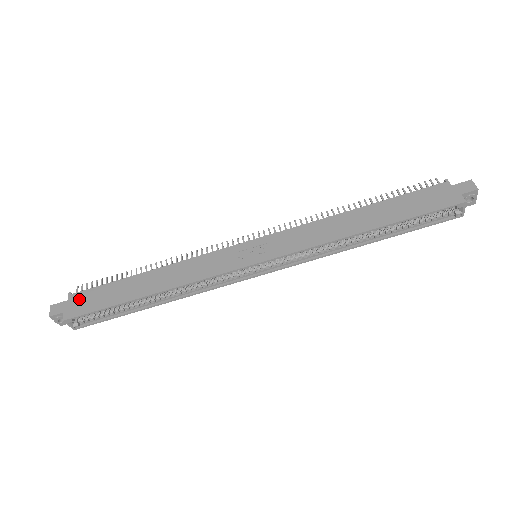
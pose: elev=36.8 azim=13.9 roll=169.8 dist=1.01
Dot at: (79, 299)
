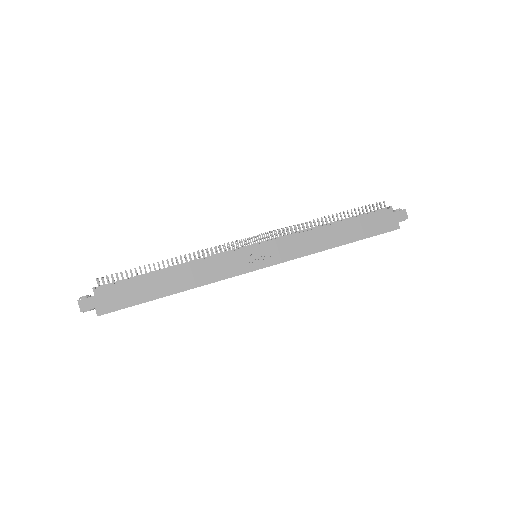
Dot at: (107, 295)
